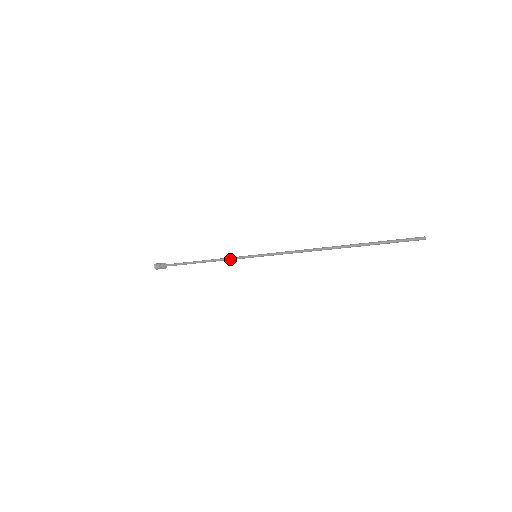
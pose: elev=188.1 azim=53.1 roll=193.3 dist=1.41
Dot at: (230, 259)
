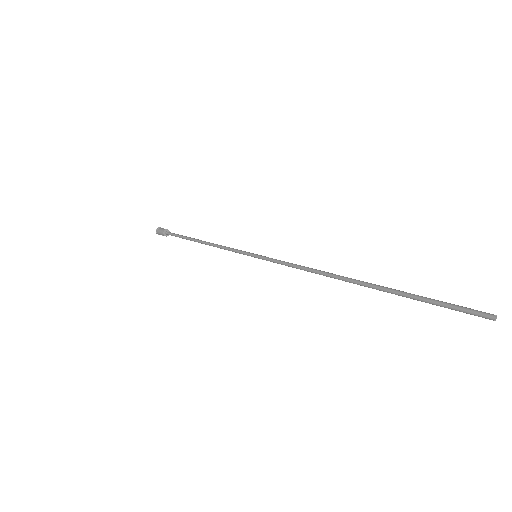
Dot at: occluded
